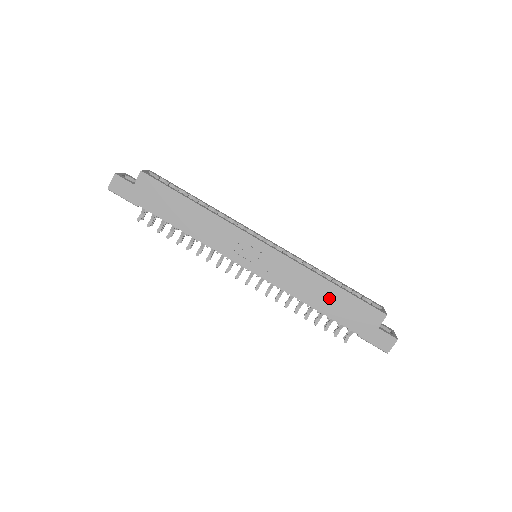
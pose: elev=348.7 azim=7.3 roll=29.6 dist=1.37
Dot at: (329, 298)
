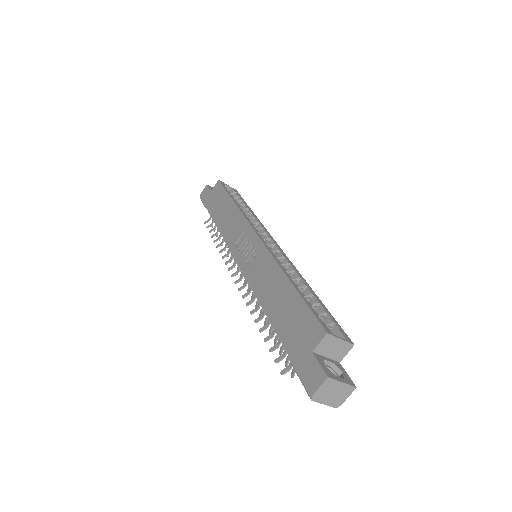
Dot at: (281, 300)
